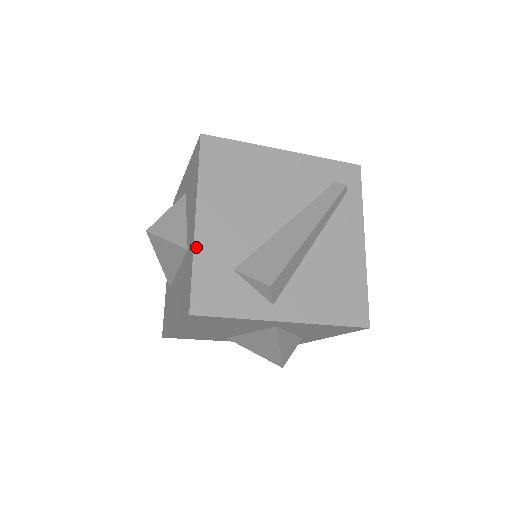
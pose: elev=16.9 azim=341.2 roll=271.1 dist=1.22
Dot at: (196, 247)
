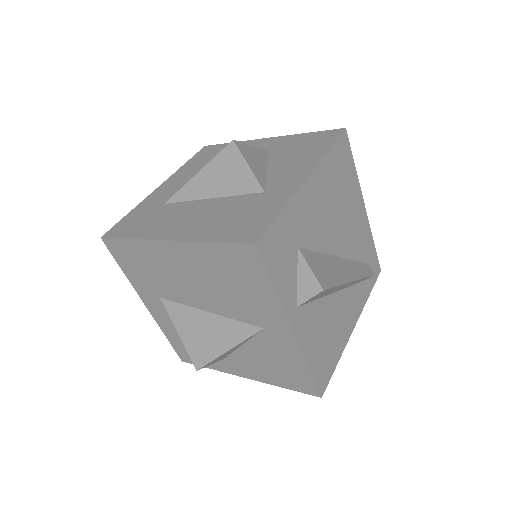
Dot at: (294, 198)
